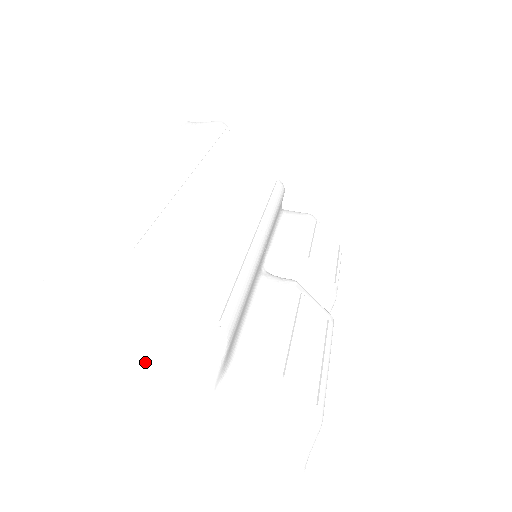
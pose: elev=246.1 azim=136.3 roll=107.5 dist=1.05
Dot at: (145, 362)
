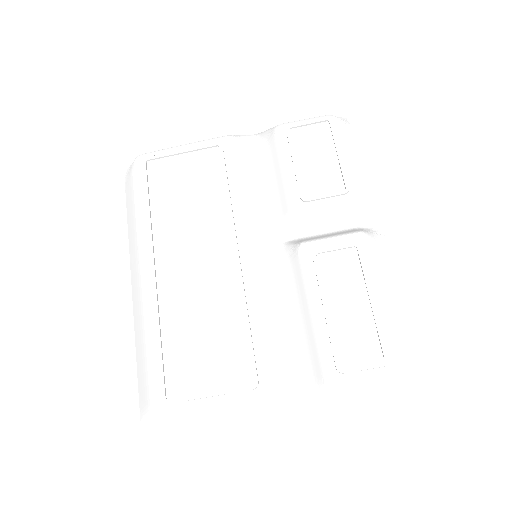
Dot at: (244, 429)
